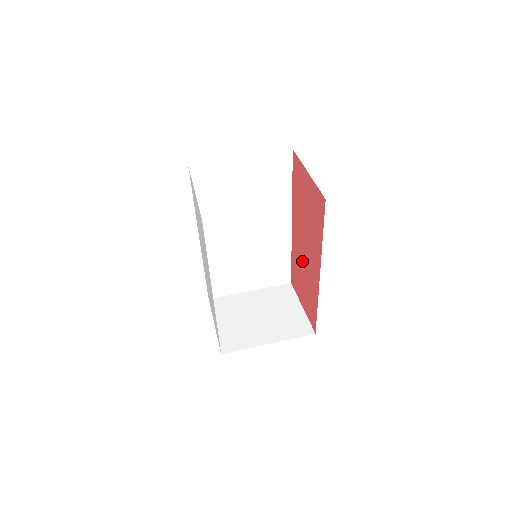
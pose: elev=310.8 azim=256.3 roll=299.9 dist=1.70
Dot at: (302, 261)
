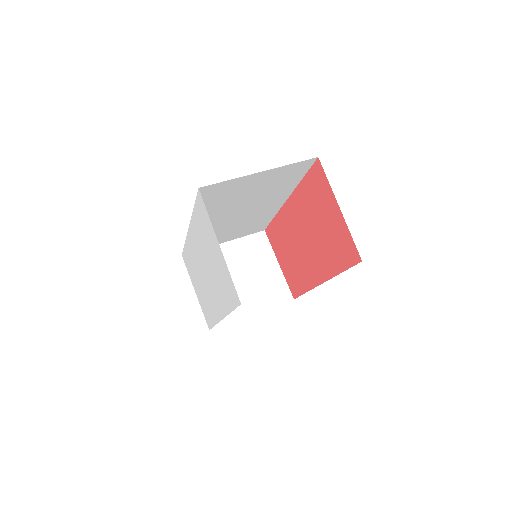
Dot at: (294, 243)
